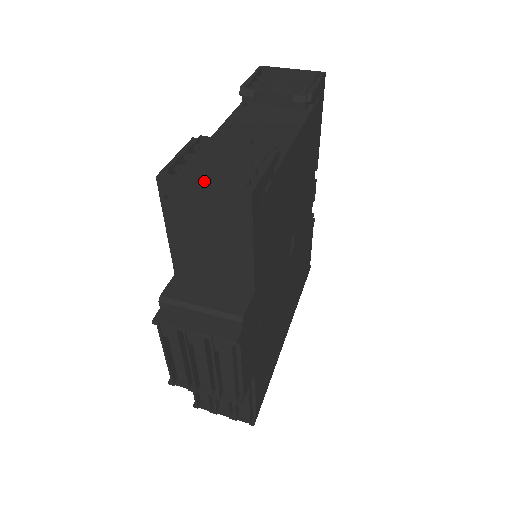
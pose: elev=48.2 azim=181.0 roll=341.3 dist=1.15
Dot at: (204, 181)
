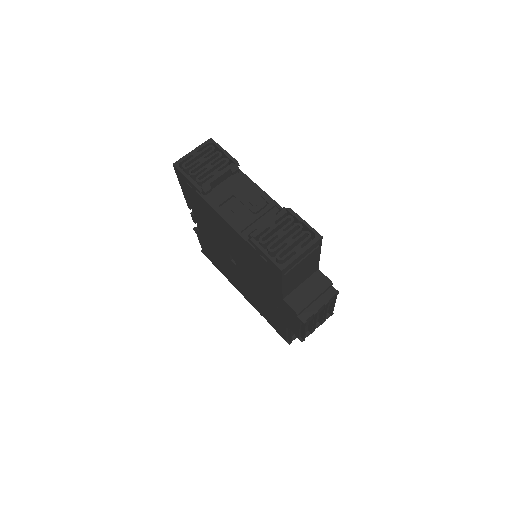
Dot at: (300, 251)
